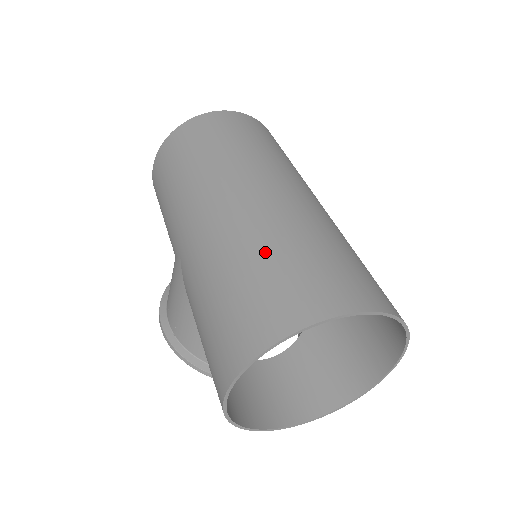
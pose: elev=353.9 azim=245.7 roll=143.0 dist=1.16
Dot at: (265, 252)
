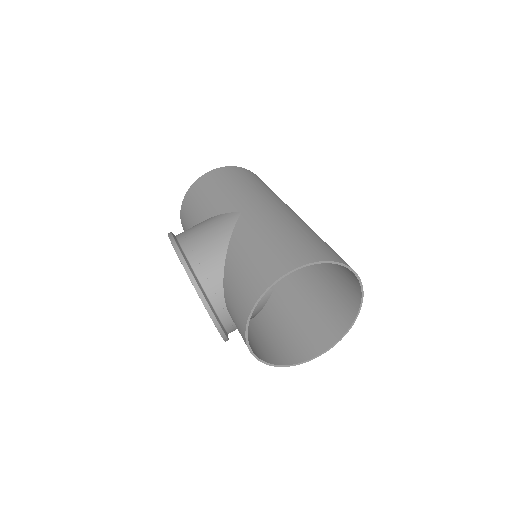
Dot at: occluded
